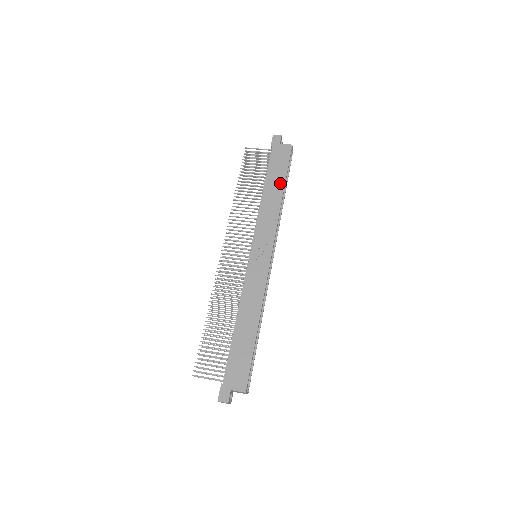
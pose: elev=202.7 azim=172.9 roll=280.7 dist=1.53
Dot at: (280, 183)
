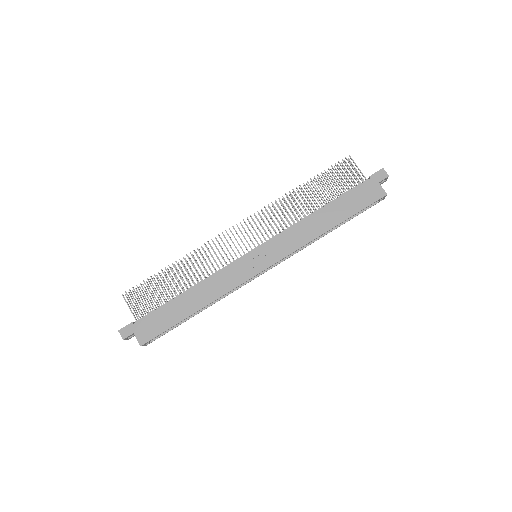
Dot at: (338, 218)
